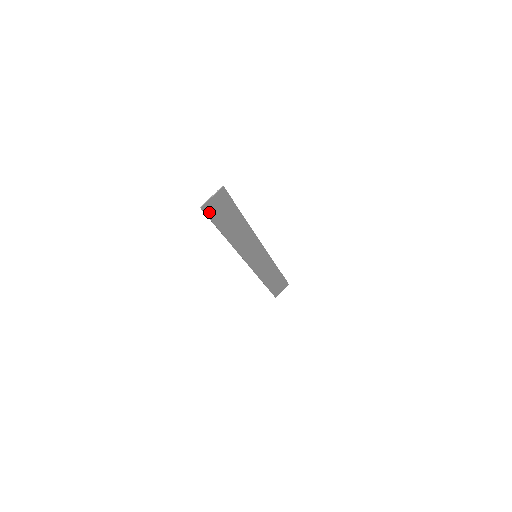
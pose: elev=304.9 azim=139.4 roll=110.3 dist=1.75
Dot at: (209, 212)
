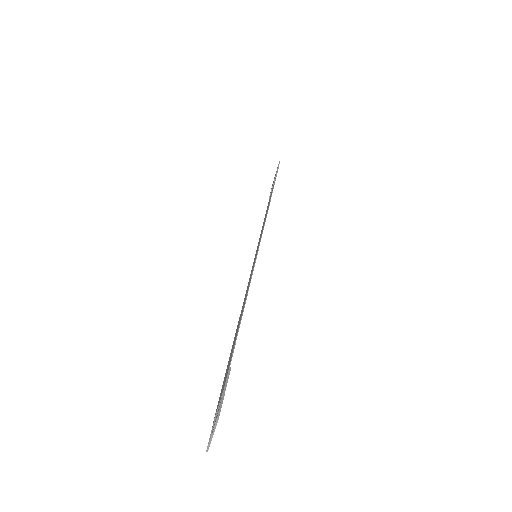
Dot at: occluded
